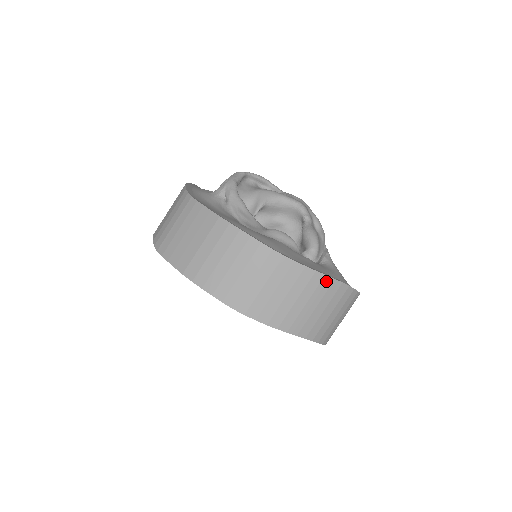
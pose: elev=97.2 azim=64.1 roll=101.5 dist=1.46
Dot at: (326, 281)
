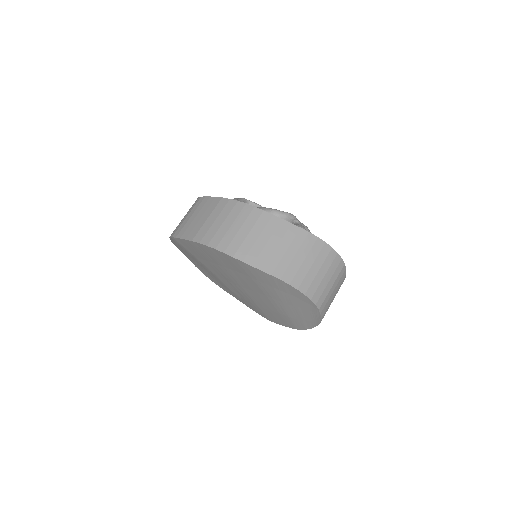
Dot at: (310, 238)
